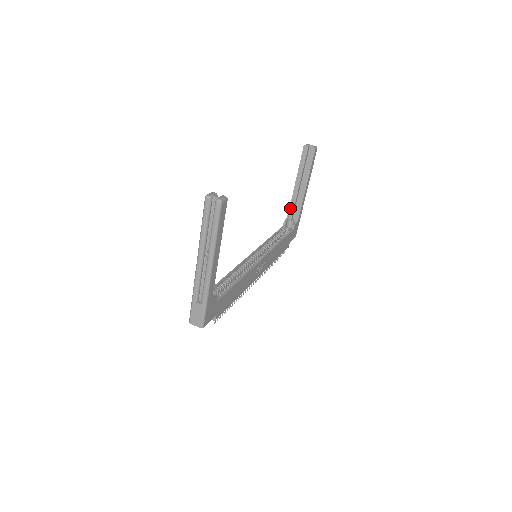
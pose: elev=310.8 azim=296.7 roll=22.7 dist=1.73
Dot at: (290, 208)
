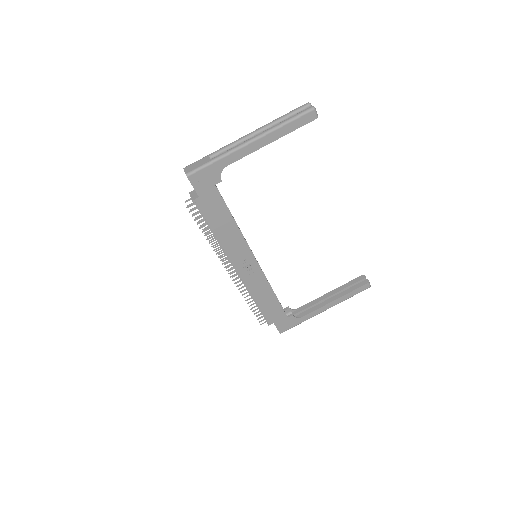
Dot at: (303, 306)
